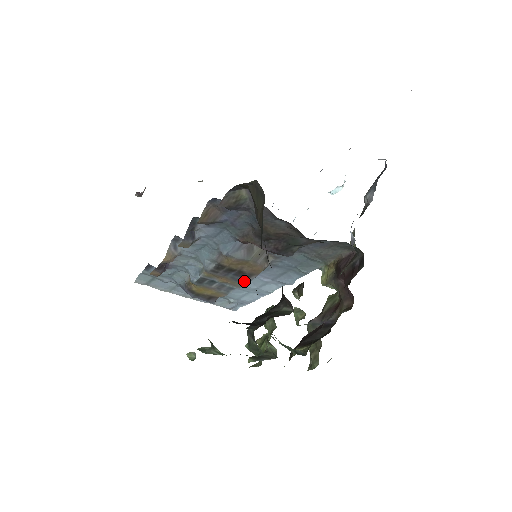
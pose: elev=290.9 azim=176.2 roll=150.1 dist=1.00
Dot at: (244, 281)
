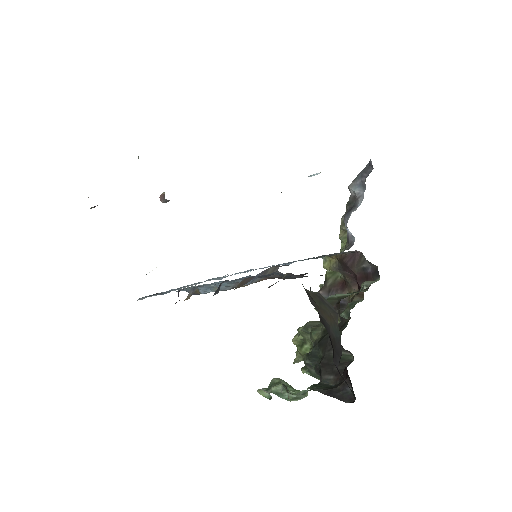
Dot at: occluded
